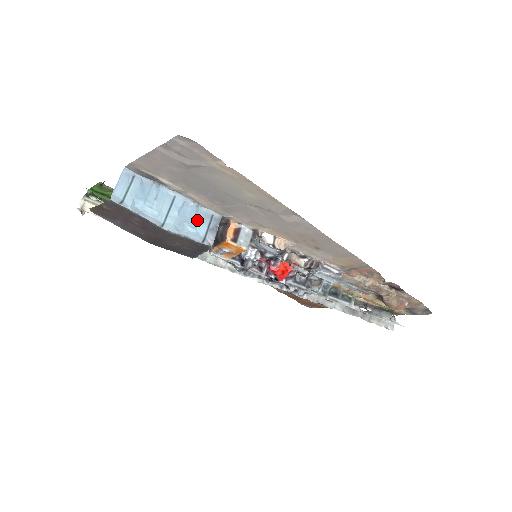
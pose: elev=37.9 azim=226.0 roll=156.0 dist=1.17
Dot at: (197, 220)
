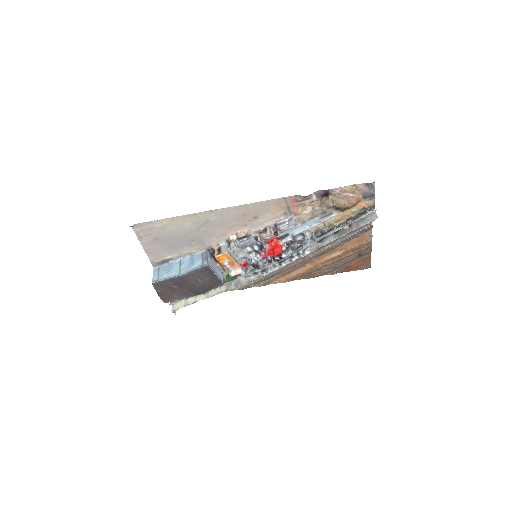
Dot at: (195, 261)
